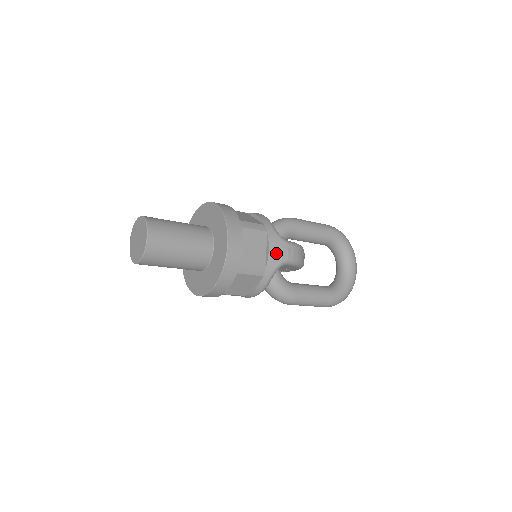
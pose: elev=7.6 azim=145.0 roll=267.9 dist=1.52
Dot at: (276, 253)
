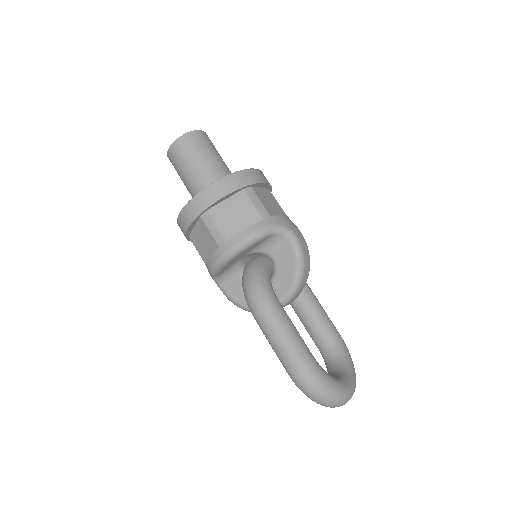
Dot at: (287, 221)
